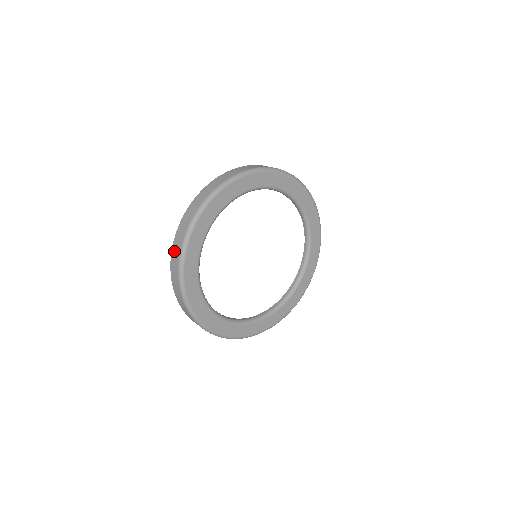
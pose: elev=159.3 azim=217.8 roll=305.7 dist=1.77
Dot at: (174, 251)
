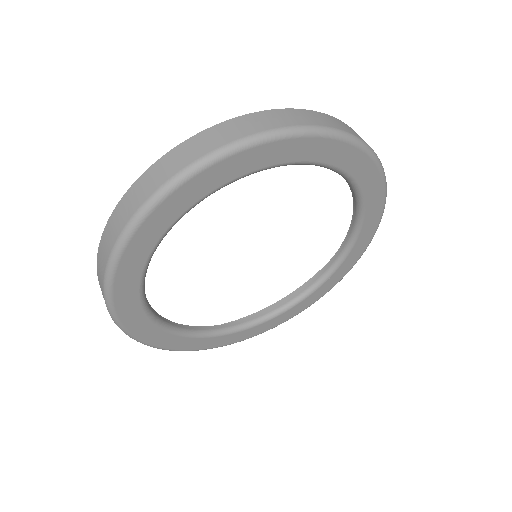
Dot at: (156, 170)
